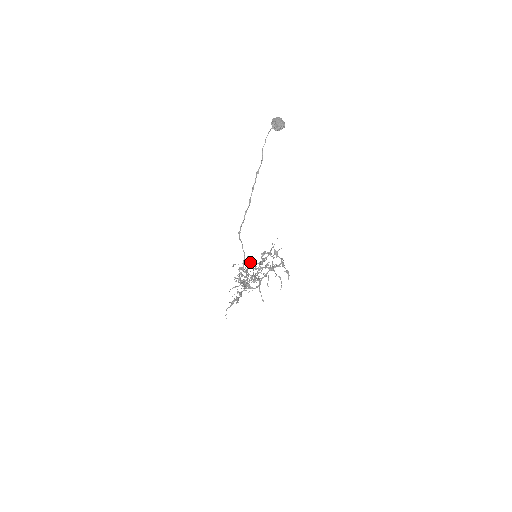
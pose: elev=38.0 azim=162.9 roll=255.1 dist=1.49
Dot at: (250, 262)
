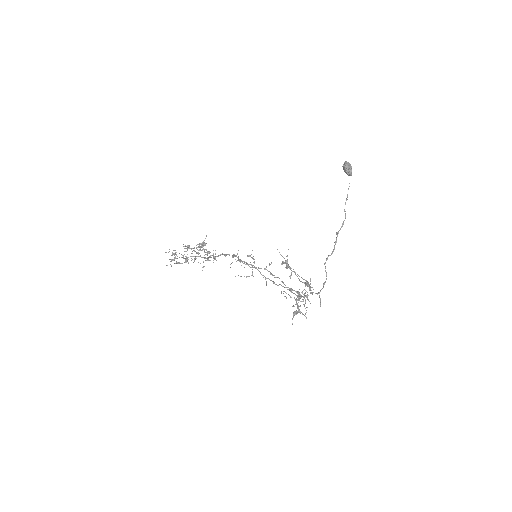
Dot at: occluded
